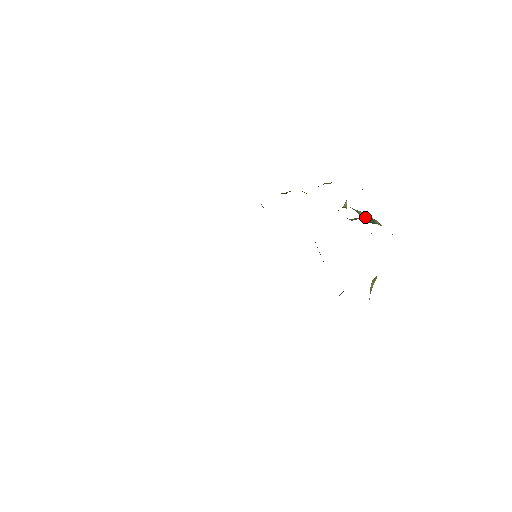
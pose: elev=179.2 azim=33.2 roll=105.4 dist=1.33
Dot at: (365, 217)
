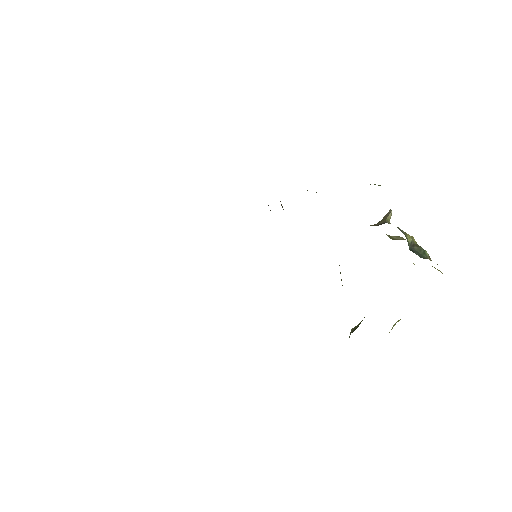
Dot at: (413, 244)
